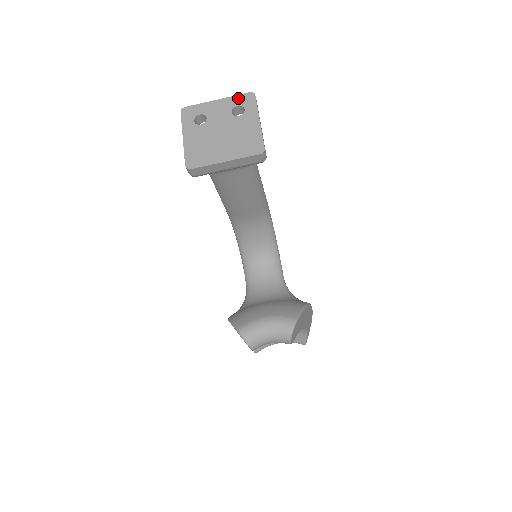
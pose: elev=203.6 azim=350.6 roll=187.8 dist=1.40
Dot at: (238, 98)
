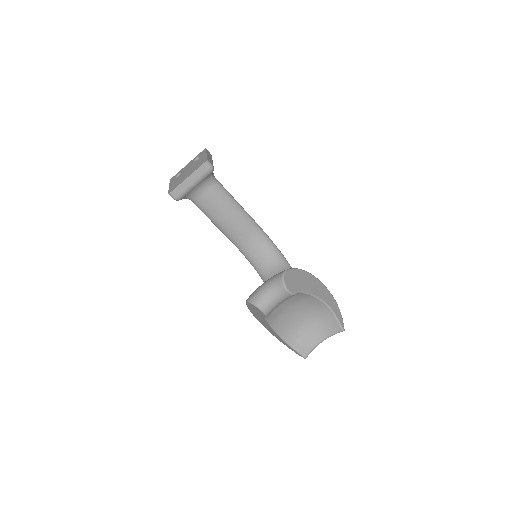
Dot at: occluded
